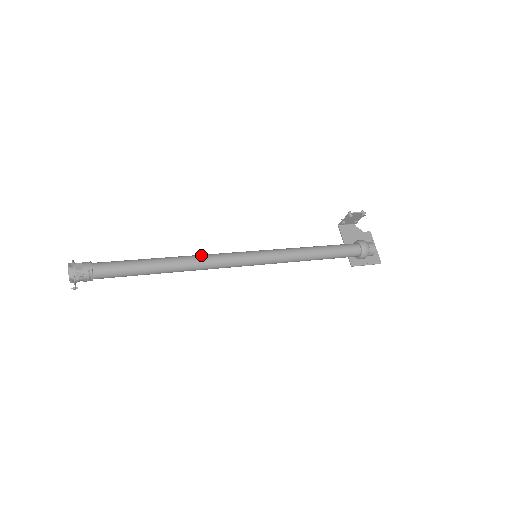
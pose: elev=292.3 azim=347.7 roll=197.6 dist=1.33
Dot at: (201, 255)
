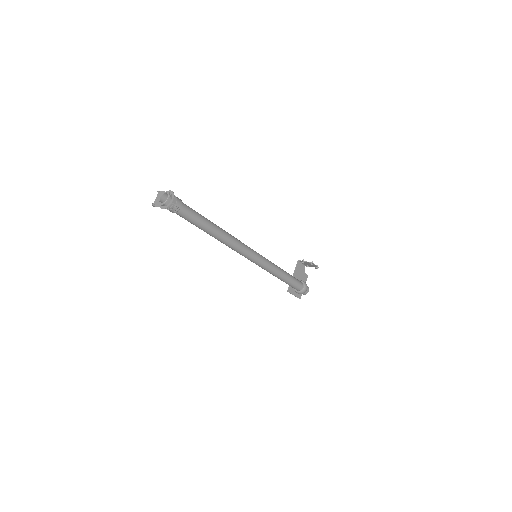
Dot at: (235, 238)
